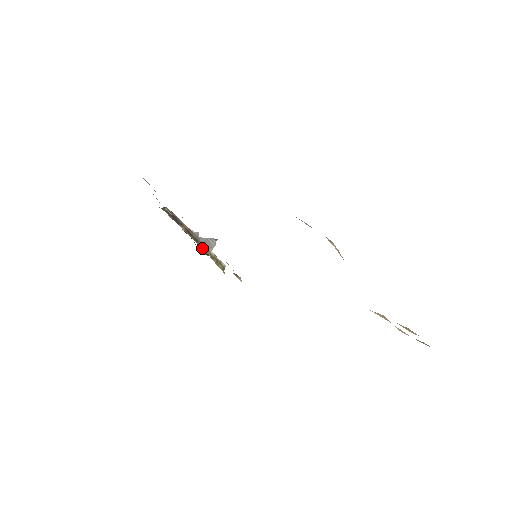
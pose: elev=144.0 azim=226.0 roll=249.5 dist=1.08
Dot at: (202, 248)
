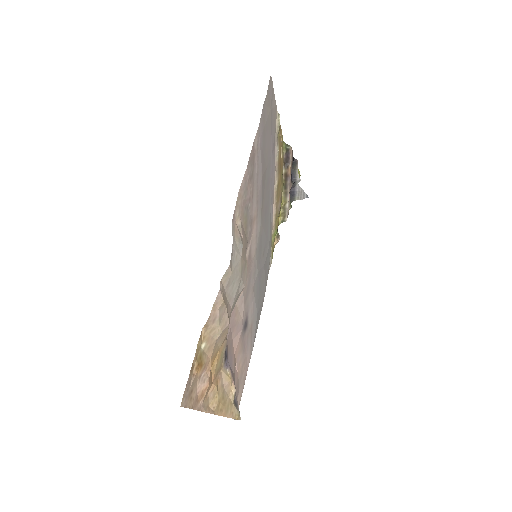
Dot at: (283, 195)
